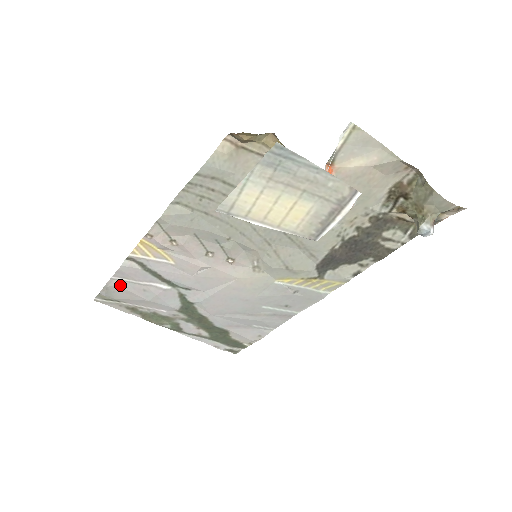
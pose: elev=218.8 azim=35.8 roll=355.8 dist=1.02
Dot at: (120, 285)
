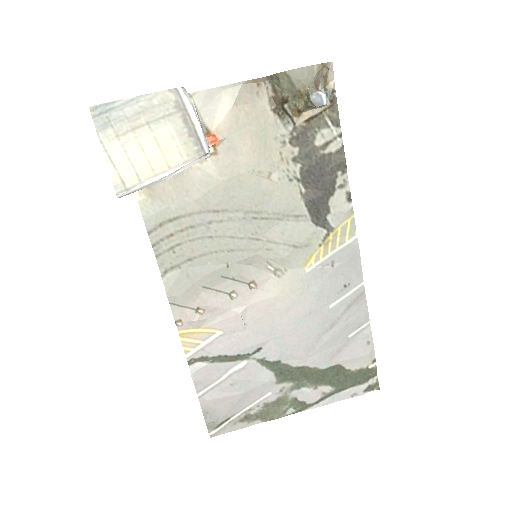
Dot at: (210, 398)
